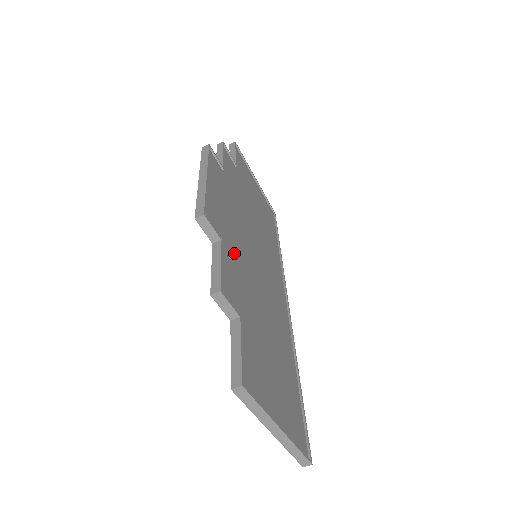
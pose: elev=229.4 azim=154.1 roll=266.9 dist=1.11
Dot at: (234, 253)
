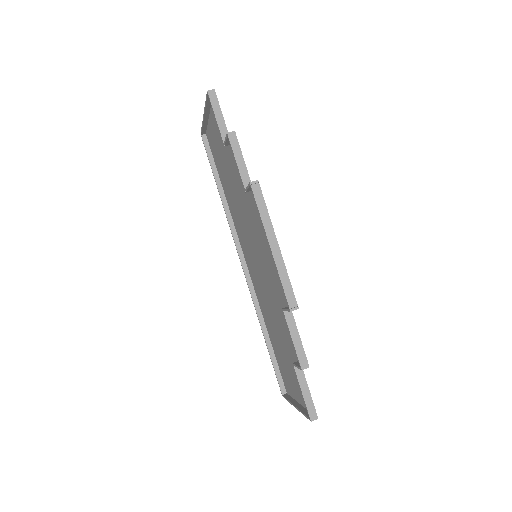
Dot at: (279, 297)
